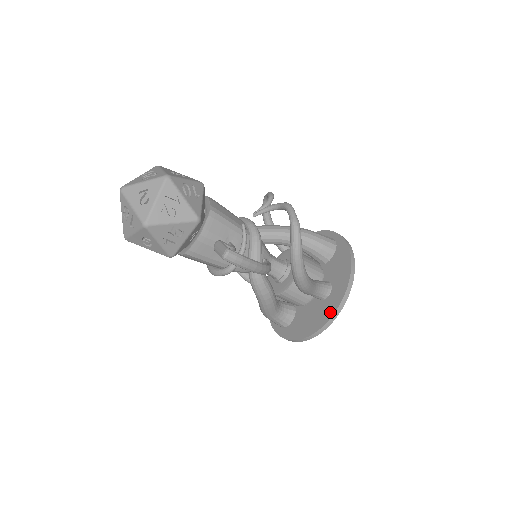
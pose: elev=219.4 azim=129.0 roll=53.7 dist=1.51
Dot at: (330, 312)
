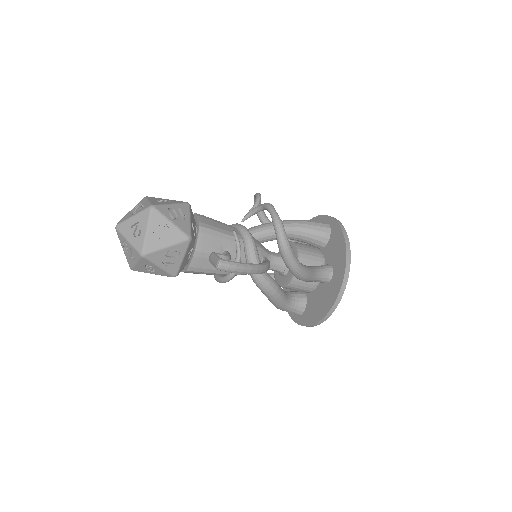
Dot at: (335, 293)
